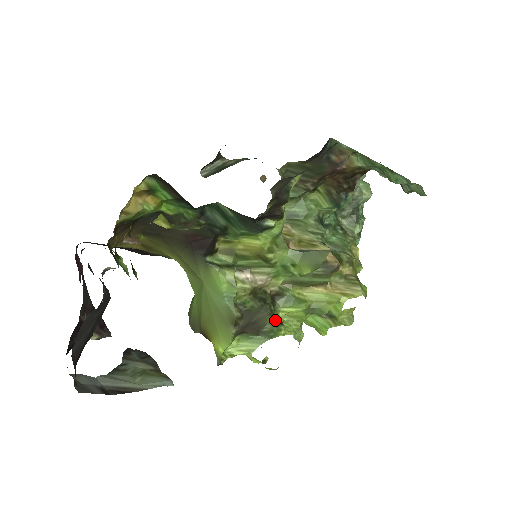
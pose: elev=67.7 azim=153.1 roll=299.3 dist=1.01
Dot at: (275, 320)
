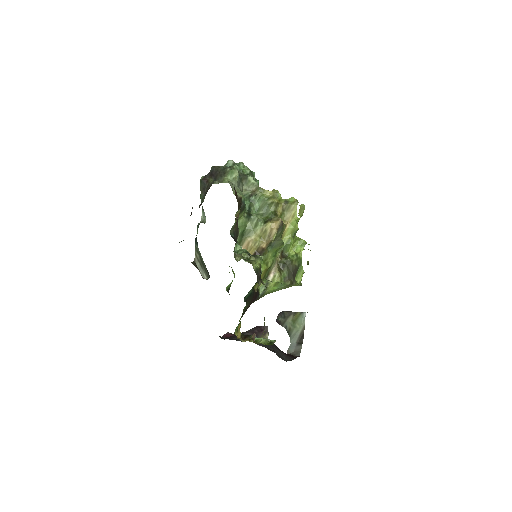
Dot at: (295, 260)
